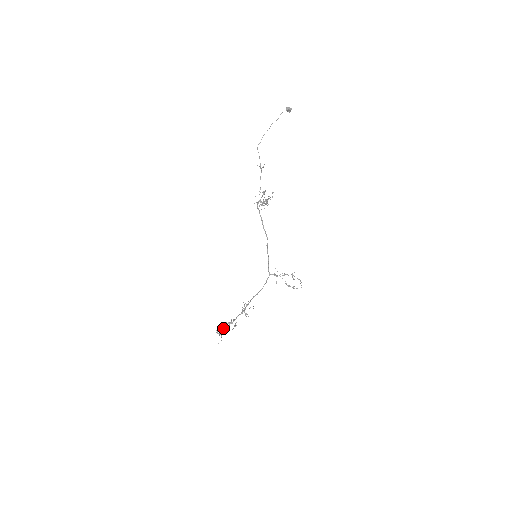
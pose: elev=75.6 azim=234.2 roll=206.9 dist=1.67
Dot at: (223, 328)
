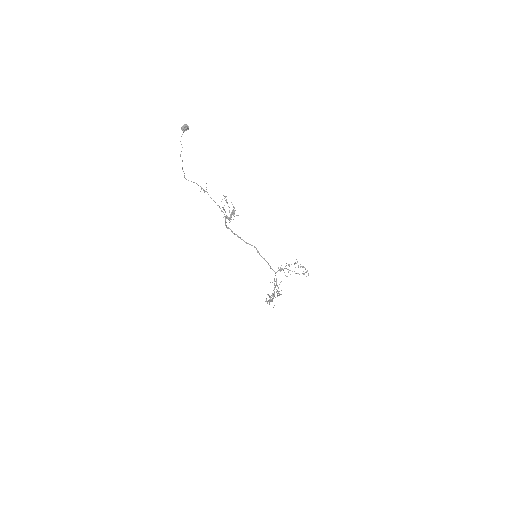
Dot at: (269, 302)
